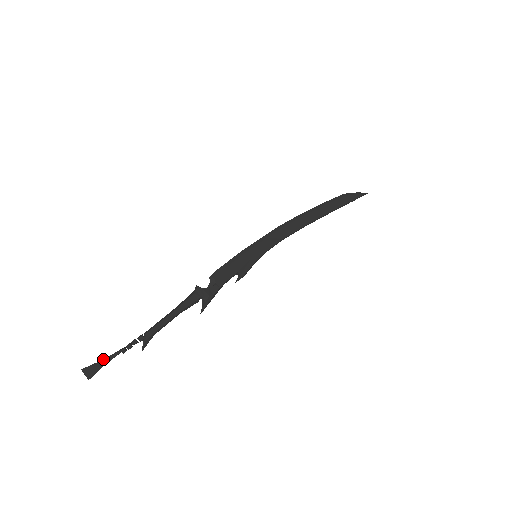
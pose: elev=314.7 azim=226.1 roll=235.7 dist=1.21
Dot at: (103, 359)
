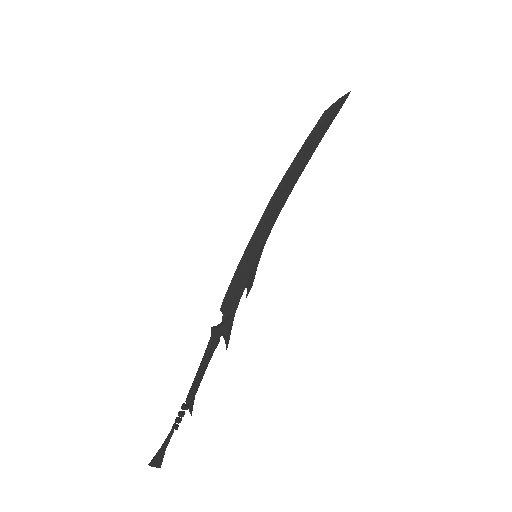
Dot at: (162, 446)
